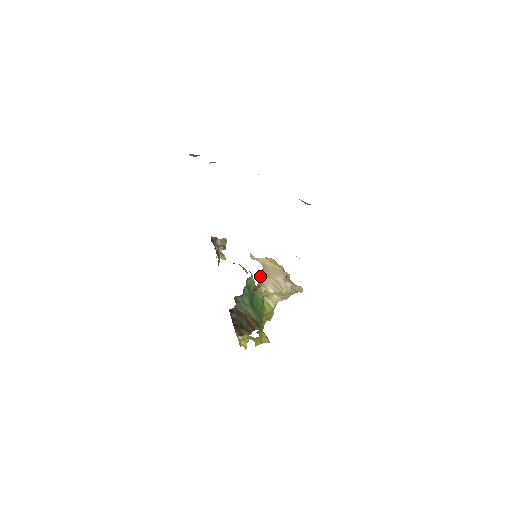
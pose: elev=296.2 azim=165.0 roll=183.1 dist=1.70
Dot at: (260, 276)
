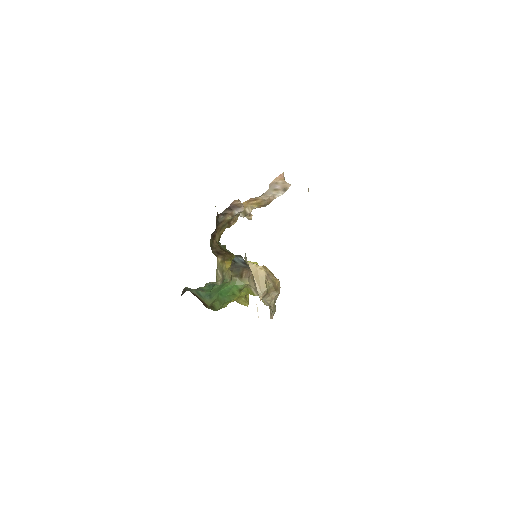
Dot at: occluded
